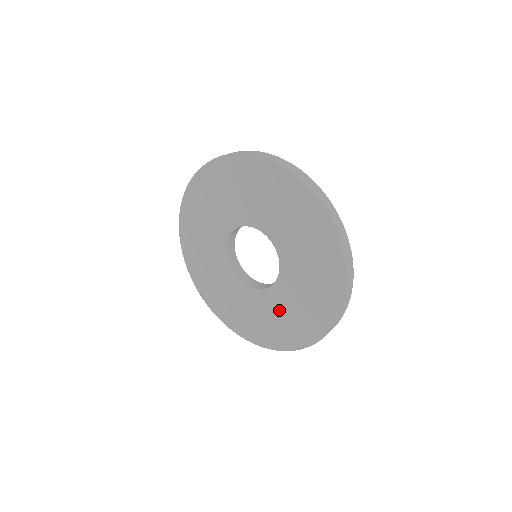
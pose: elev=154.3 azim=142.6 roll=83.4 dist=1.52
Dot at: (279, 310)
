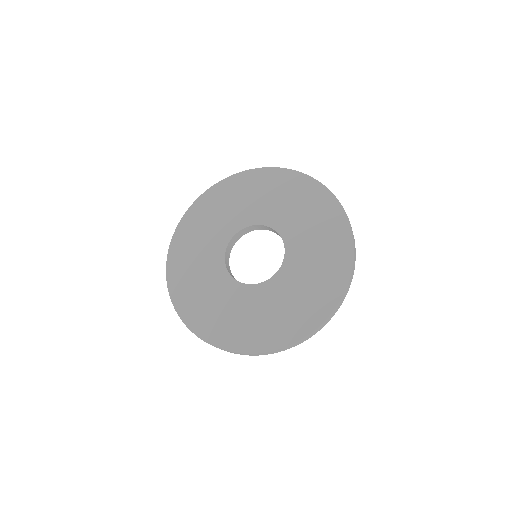
Dot at: (288, 294)
